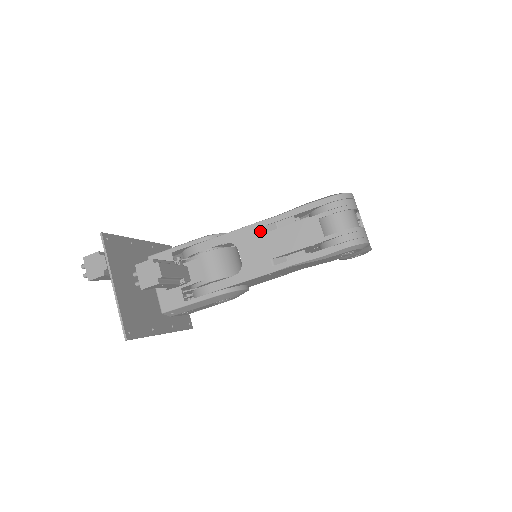
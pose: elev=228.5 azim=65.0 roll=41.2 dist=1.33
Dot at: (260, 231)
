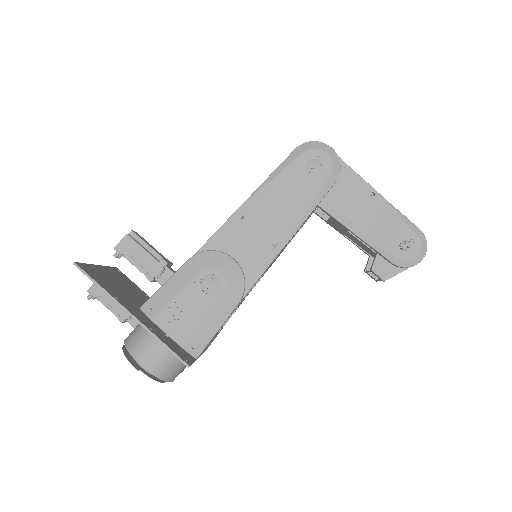
Dot at: occluded
